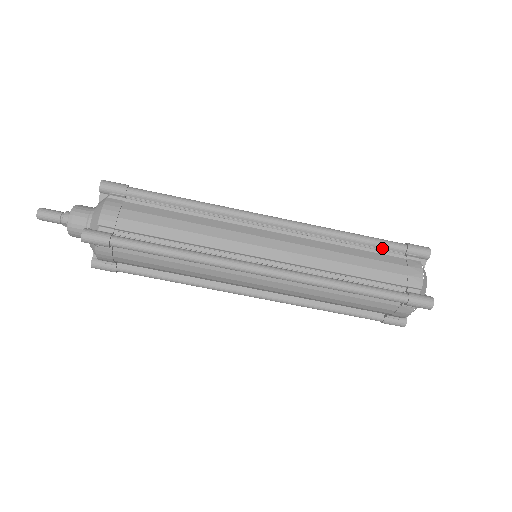
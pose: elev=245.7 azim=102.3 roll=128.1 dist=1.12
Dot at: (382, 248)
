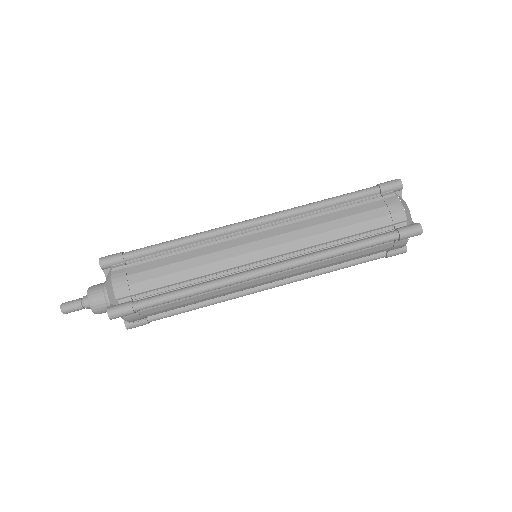
Dot at: (359, 199)
